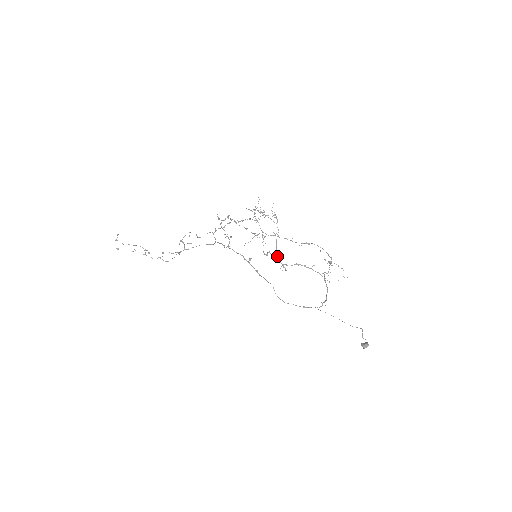
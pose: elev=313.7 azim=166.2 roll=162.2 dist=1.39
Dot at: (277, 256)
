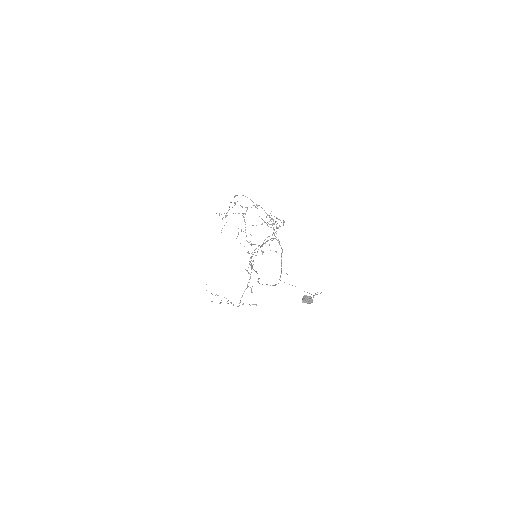
Dot at: occluded
